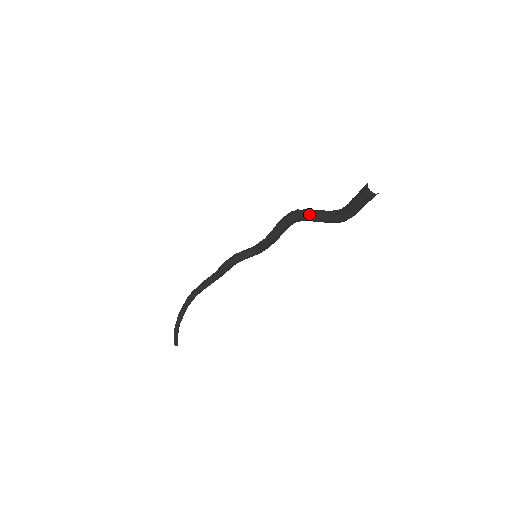
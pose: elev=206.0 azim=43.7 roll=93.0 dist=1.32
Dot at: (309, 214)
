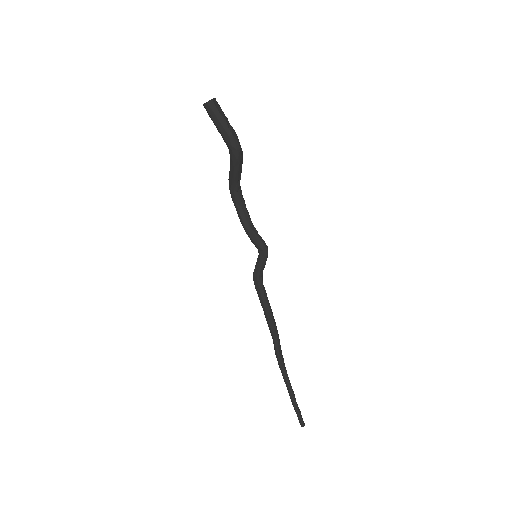
Dot at: (229, 175)
